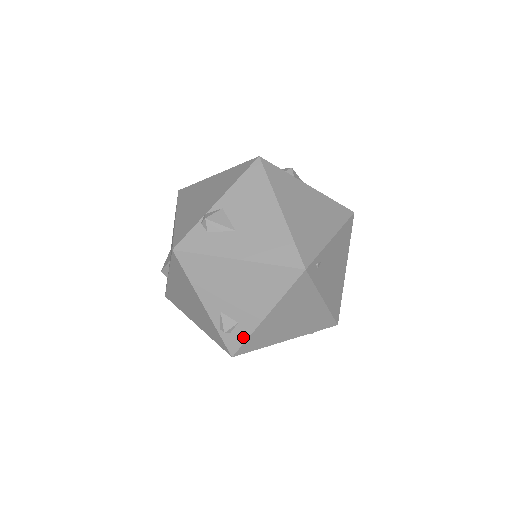
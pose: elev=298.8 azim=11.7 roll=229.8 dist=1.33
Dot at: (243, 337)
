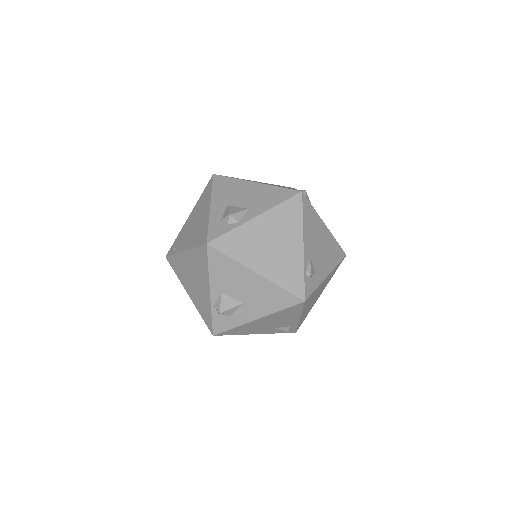
Dot at: (314, 286)
